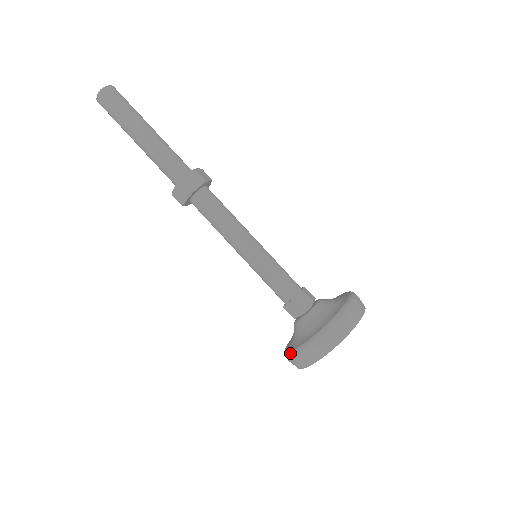
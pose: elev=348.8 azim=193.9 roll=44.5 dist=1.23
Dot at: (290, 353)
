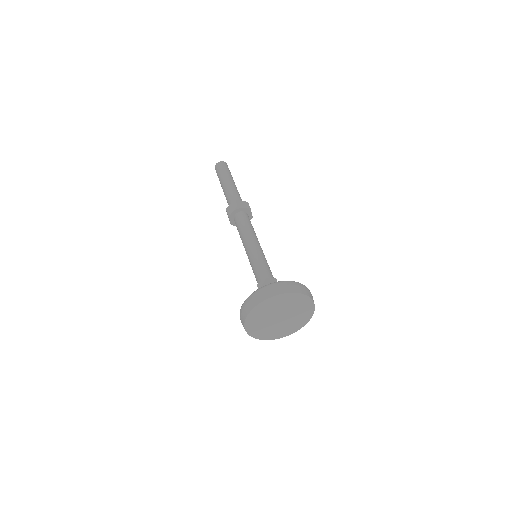
Dot at: occluded
